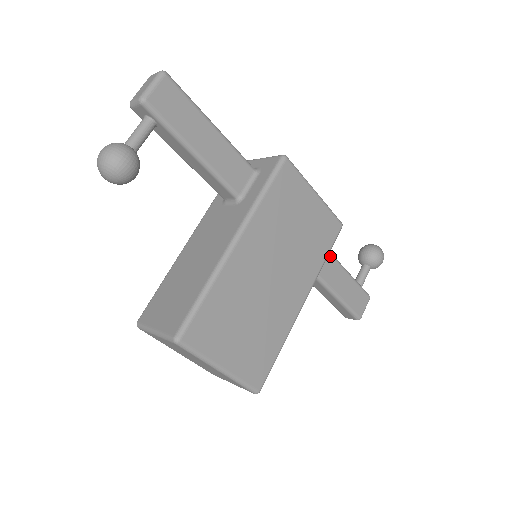
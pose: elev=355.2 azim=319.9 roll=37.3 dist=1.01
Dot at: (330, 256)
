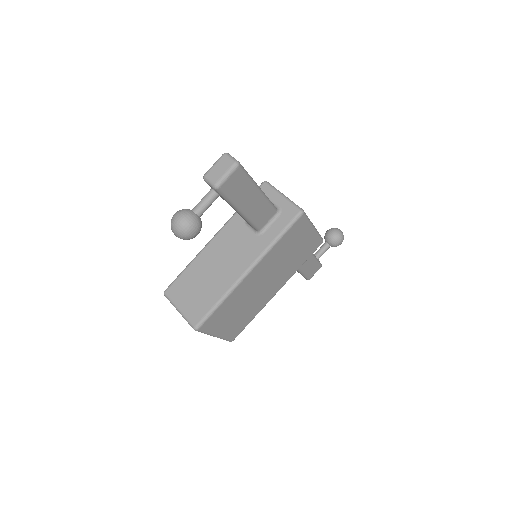
Dot at: occluded
